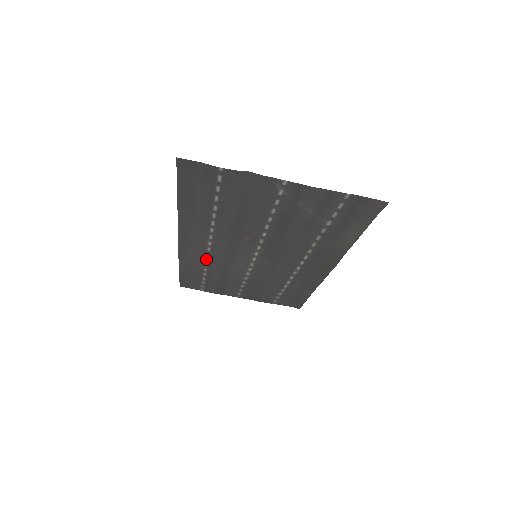
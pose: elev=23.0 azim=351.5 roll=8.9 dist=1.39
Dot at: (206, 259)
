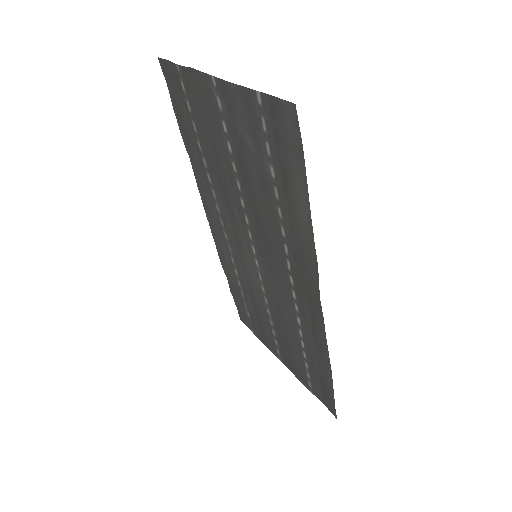
Dot at: (232, 258)
